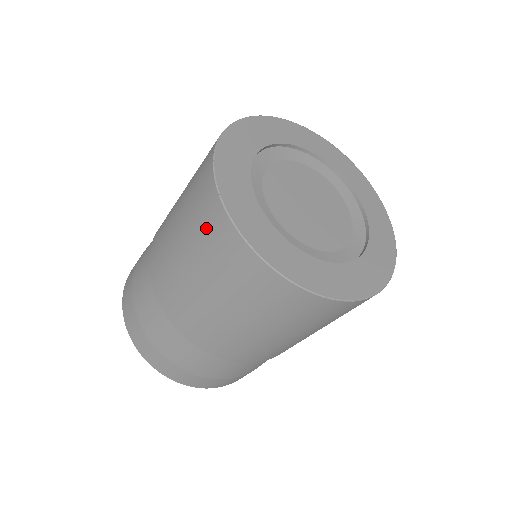
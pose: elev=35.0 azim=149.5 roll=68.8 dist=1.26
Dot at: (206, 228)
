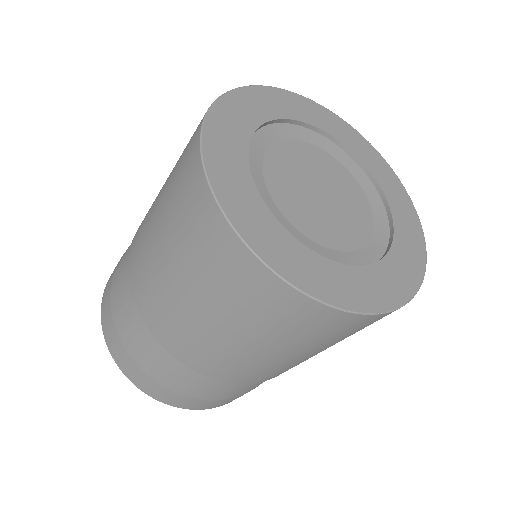
Dot at: (181, 168)
